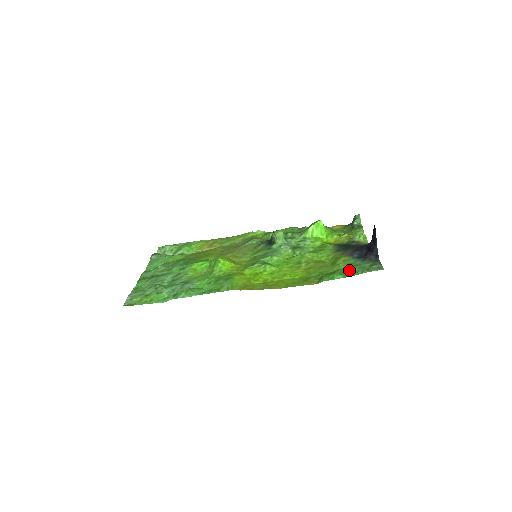
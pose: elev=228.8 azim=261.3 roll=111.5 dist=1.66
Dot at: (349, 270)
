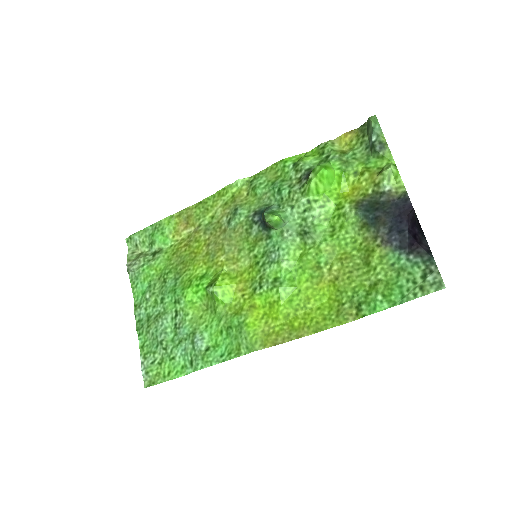
Dot at: (394, 286)
